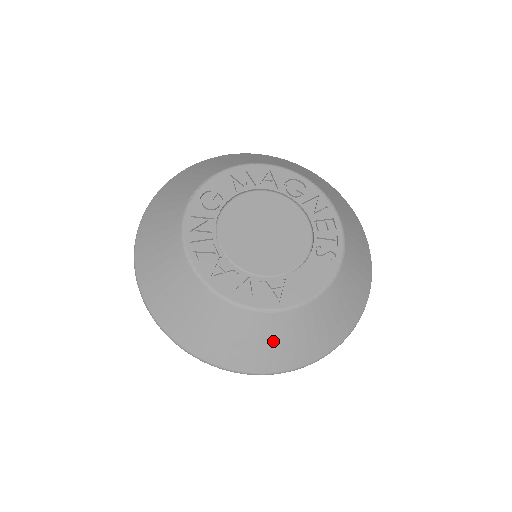
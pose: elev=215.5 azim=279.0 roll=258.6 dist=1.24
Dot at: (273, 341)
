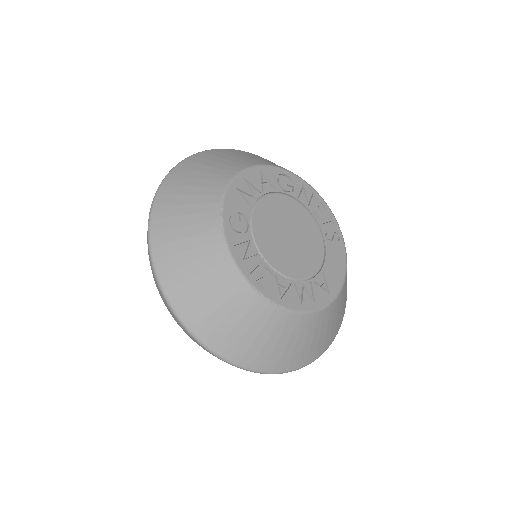
Dot at: (328, 327)
